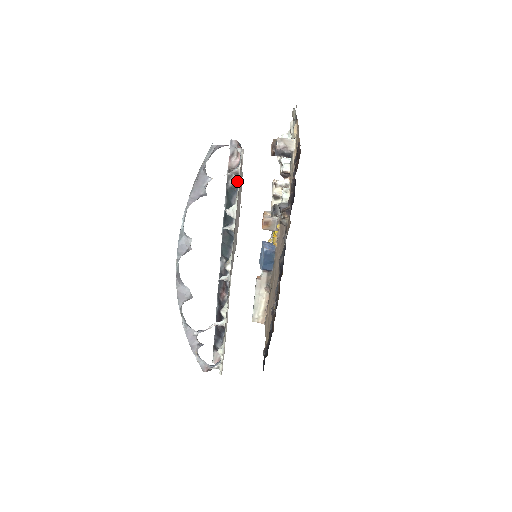
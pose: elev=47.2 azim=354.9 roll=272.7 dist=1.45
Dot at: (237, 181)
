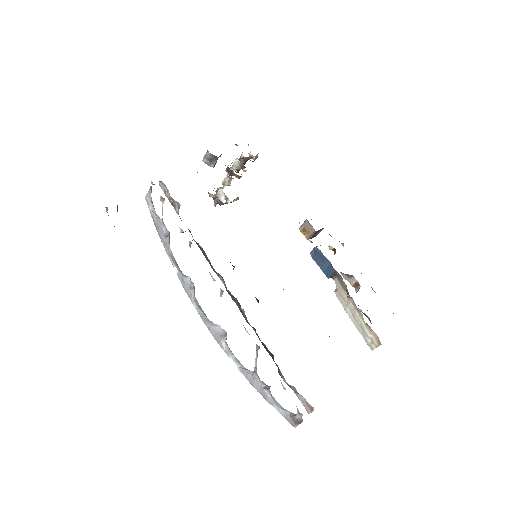
Dot at: occluded
